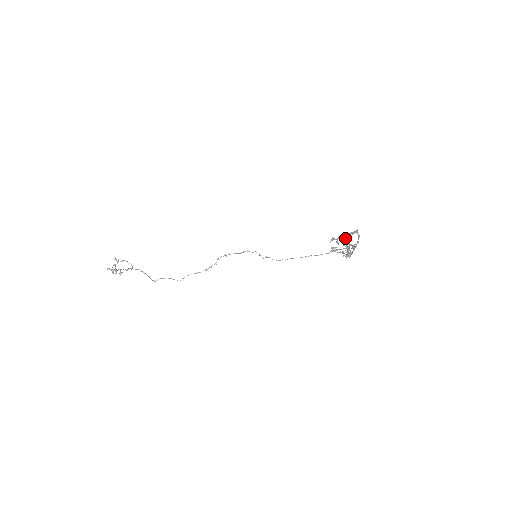
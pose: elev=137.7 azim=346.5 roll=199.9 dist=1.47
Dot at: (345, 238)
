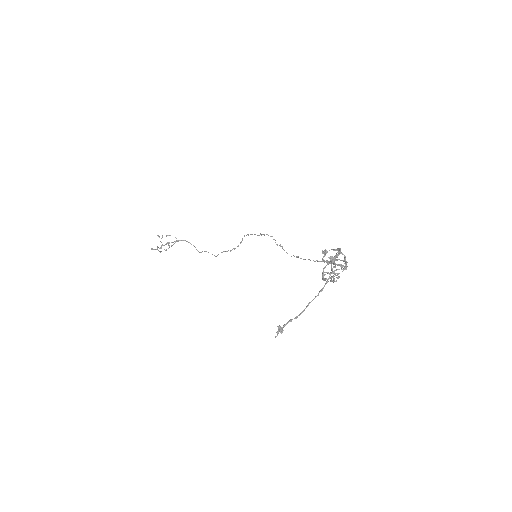
Dot at: occluded
